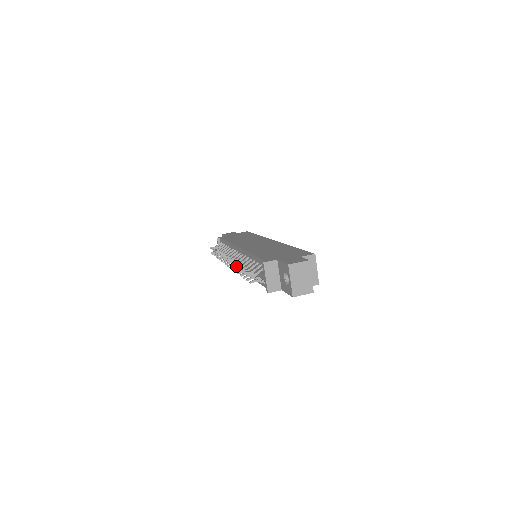
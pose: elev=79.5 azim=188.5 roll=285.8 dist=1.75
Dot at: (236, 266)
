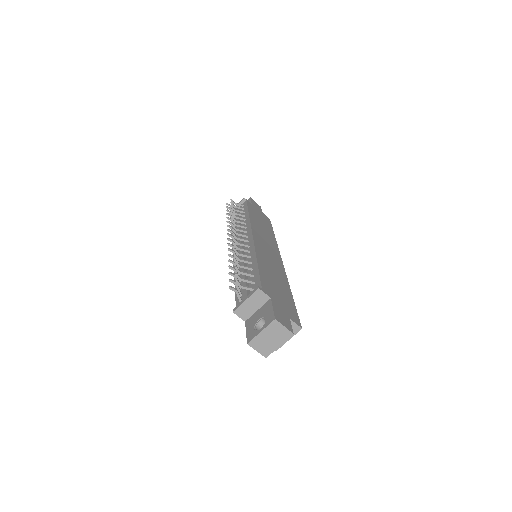
Dot at: (235, 254)
